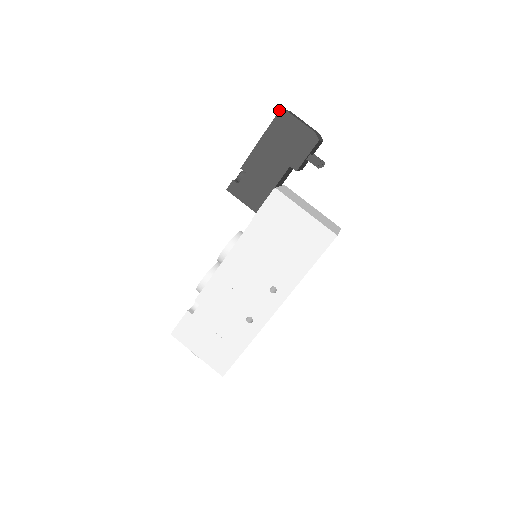
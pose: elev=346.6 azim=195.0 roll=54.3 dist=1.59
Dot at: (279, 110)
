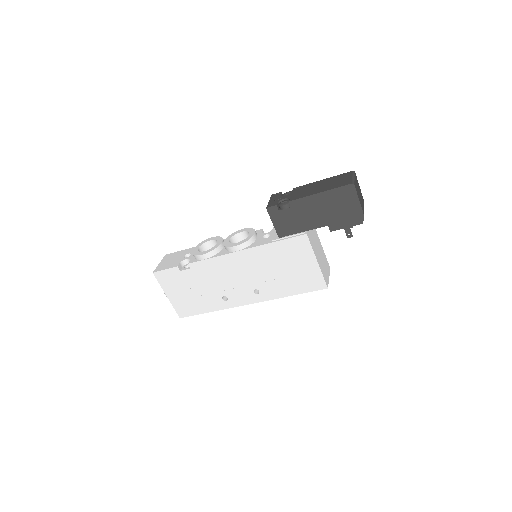
Dot at: (350, 184)
